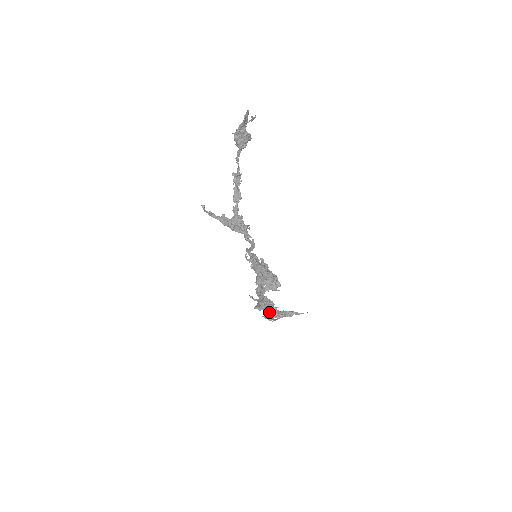
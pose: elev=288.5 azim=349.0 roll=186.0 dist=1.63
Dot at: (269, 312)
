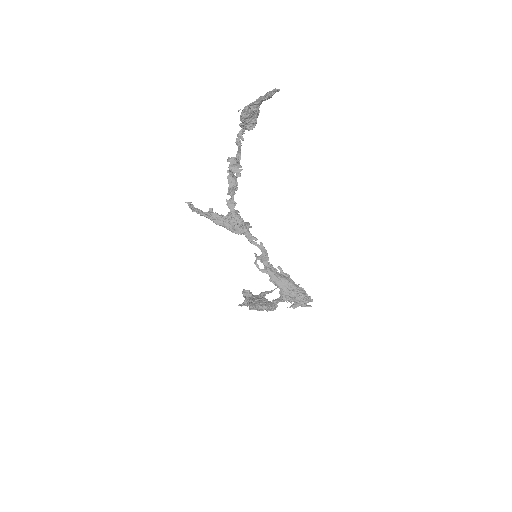
Dot at: occluded
